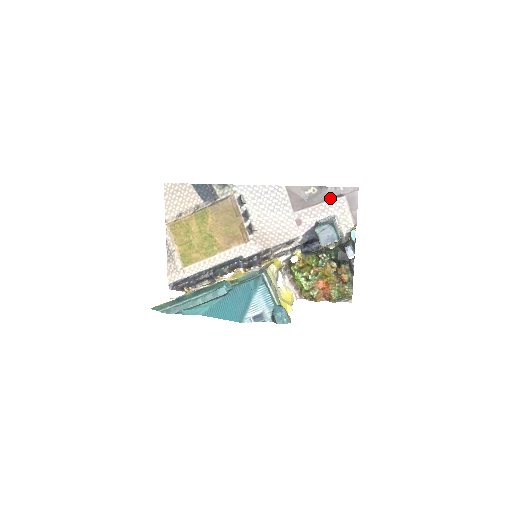
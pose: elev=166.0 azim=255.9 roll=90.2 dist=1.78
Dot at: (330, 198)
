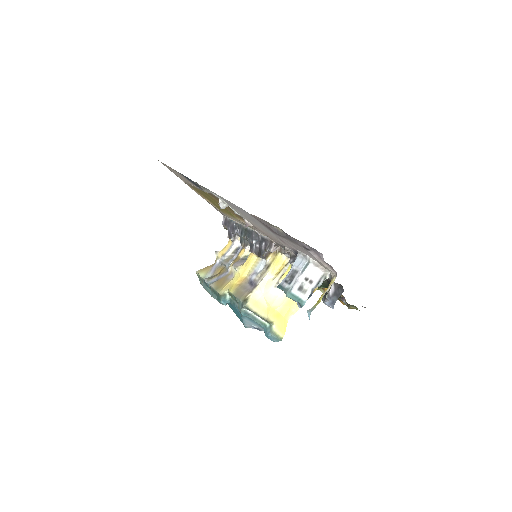
Dot at: (297, 244)
